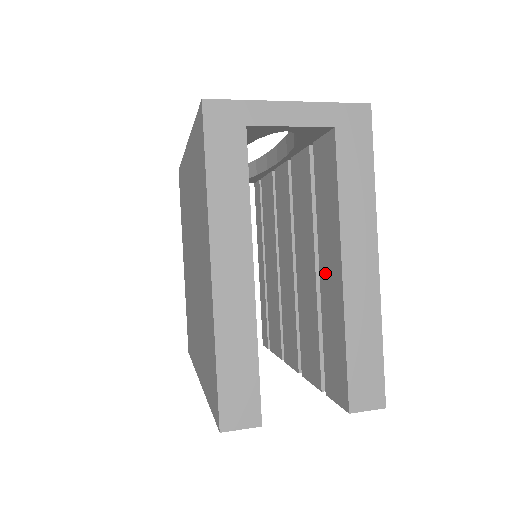
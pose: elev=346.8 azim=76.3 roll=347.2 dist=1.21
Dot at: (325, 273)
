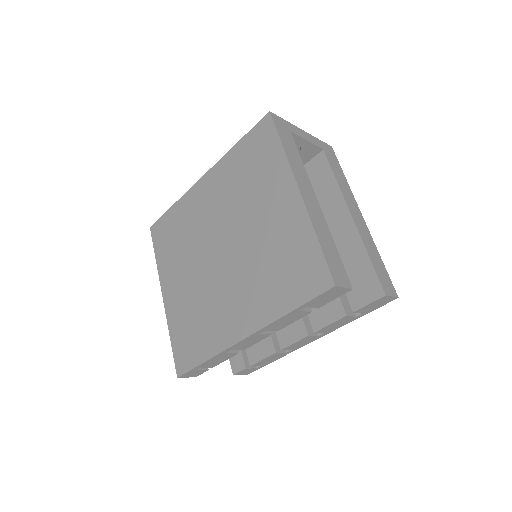
Dot at: (332, 232)
